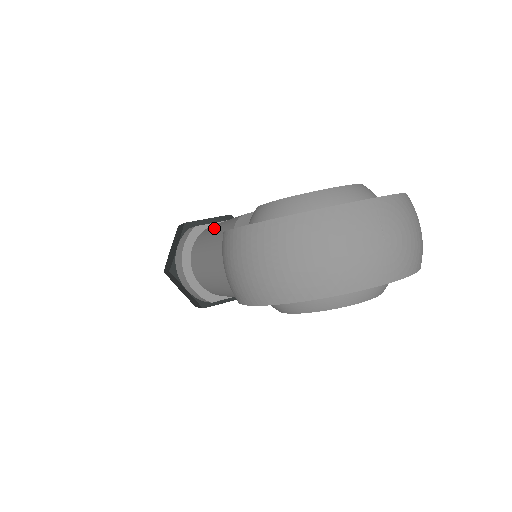
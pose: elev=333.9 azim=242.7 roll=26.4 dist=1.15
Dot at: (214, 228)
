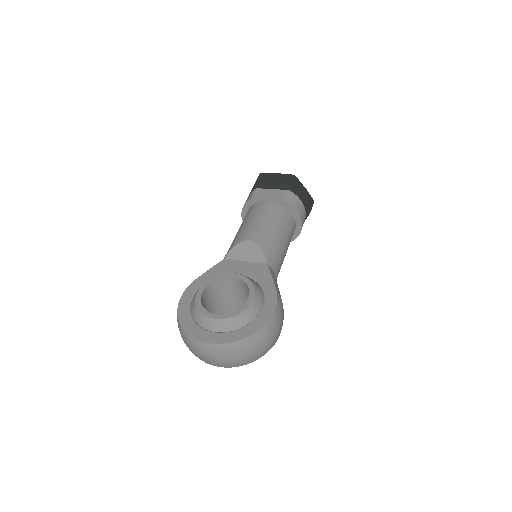
Dot at: (246, 221)
